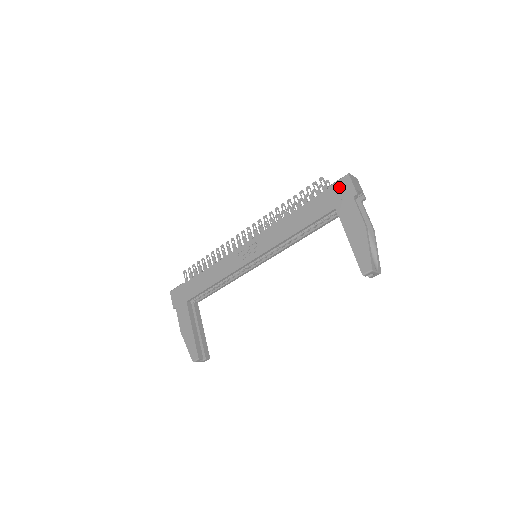
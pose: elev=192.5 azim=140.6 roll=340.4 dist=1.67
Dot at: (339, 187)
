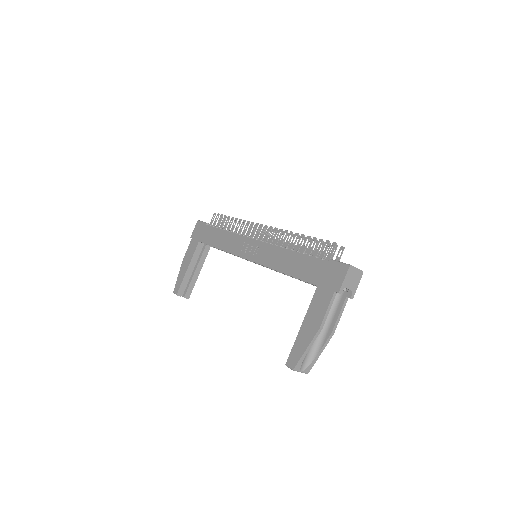
Dot at: (334, 270)
